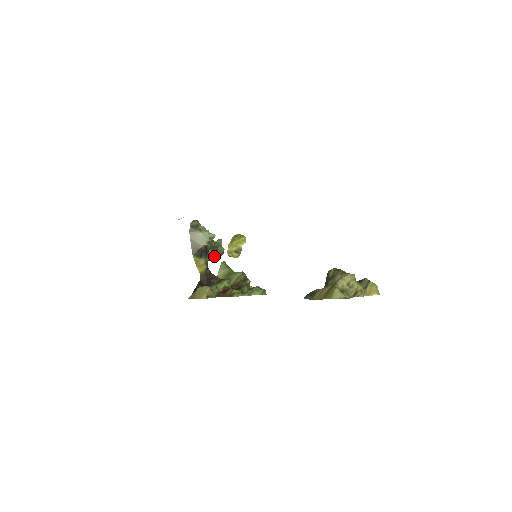
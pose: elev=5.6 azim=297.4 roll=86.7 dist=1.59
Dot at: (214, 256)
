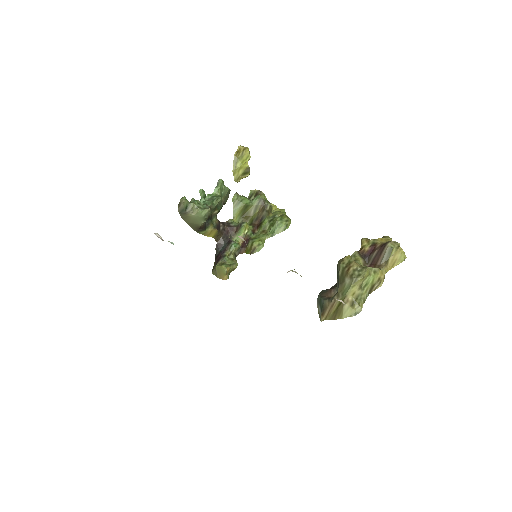
Dot at: (220, 208)
